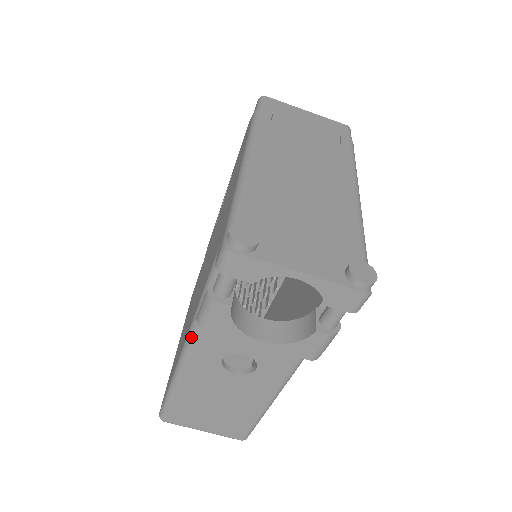
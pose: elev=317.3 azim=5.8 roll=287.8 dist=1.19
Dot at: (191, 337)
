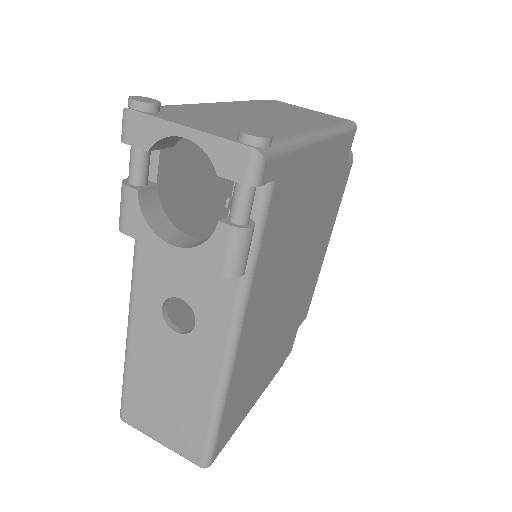
Dot at: (132, 273)
